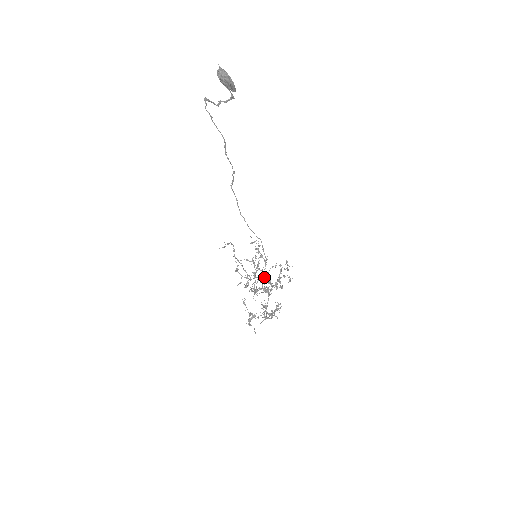
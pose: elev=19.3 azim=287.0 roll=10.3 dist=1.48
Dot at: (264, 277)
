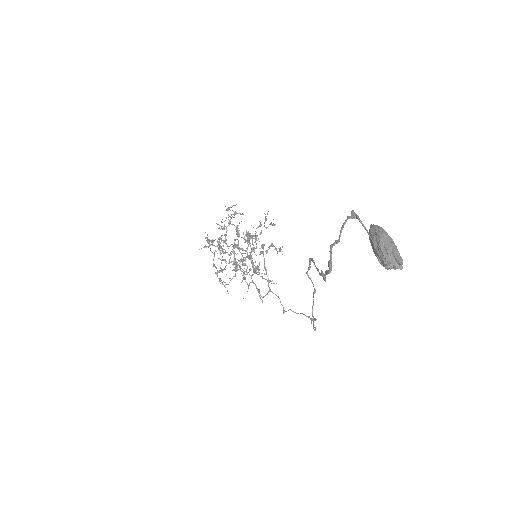
Dot at: occluded
